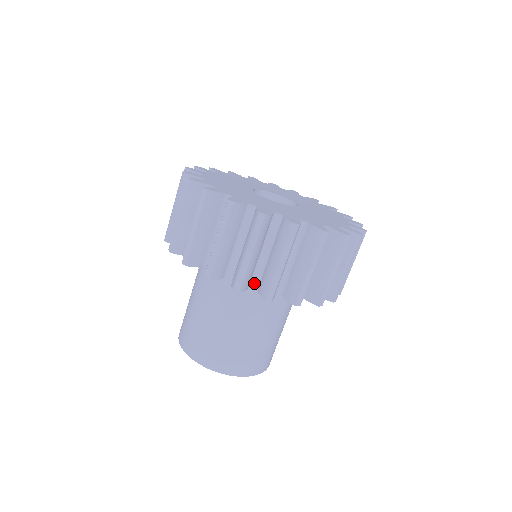
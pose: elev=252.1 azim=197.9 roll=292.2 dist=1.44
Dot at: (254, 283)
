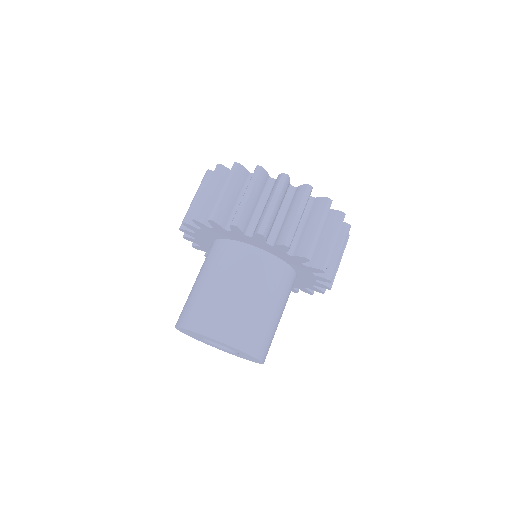
Dot at: occluded
